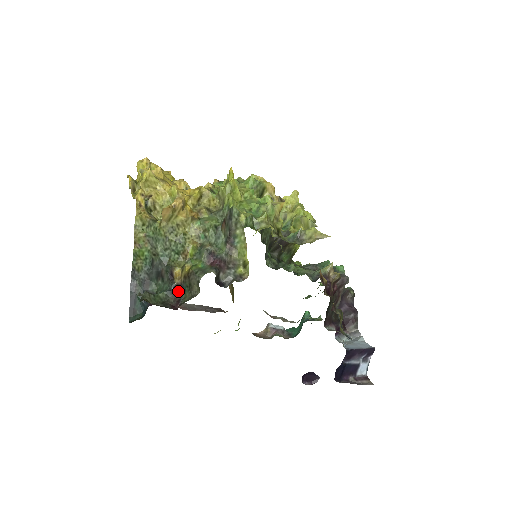
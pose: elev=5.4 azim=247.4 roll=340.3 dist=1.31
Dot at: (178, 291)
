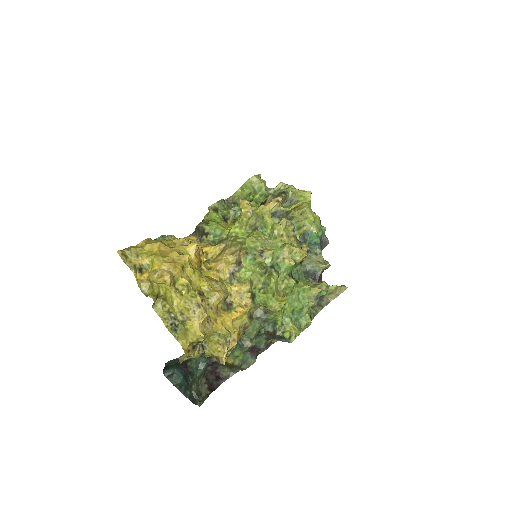
Dot at: (216, 364)
